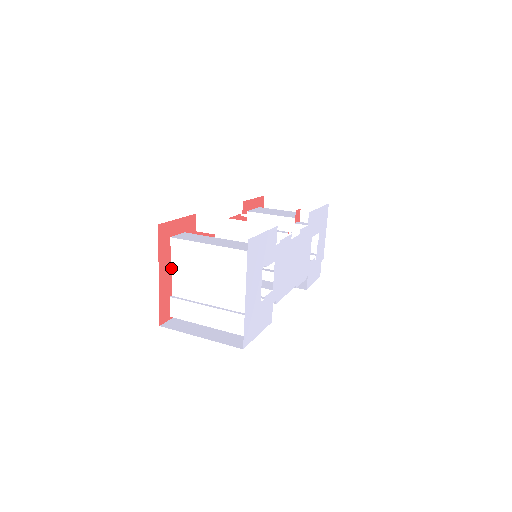
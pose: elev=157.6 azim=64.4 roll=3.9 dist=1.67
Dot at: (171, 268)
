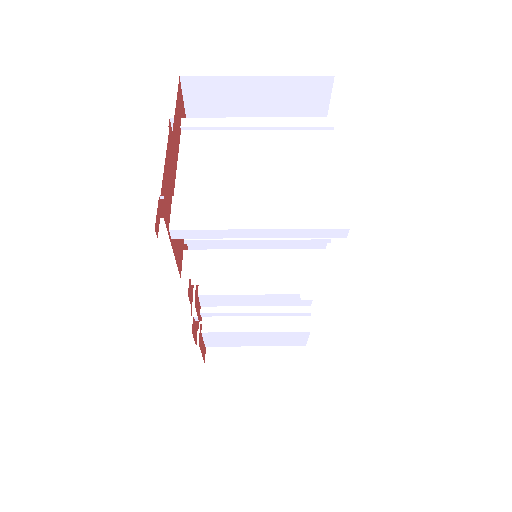
Dot at: (177, 159)
